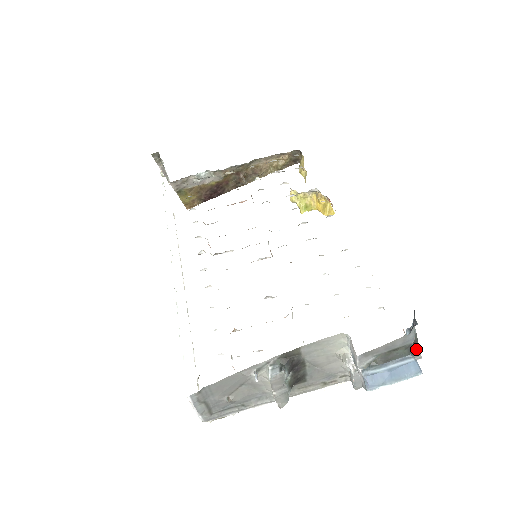
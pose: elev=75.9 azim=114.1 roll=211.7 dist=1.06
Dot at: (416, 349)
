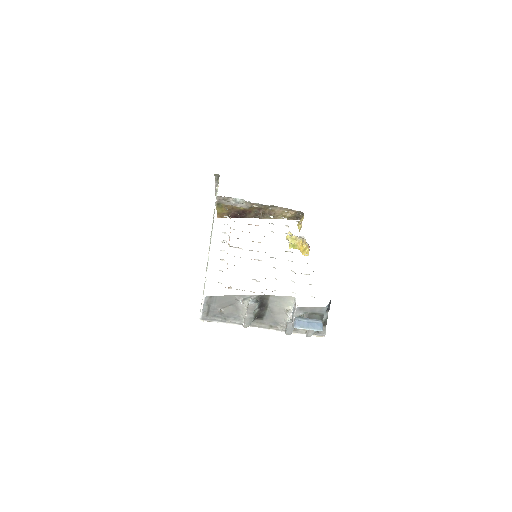
Dot at: (324, 329)
